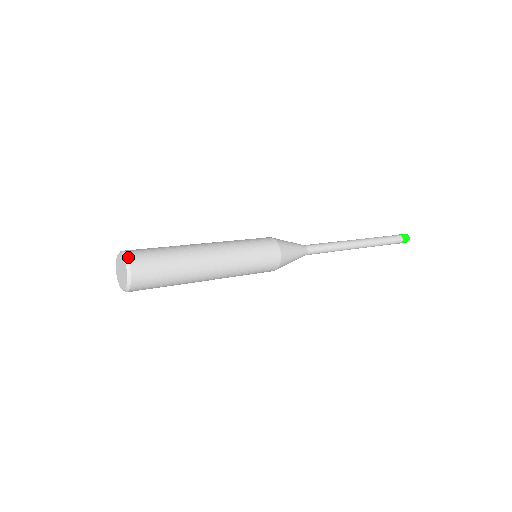
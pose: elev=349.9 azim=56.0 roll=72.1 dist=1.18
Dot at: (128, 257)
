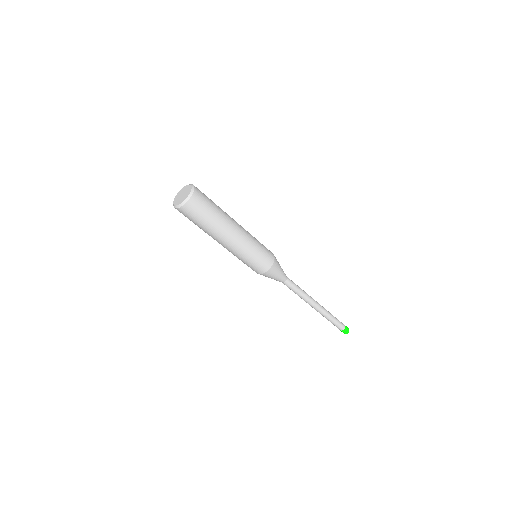
Dot at: (195, 189)
